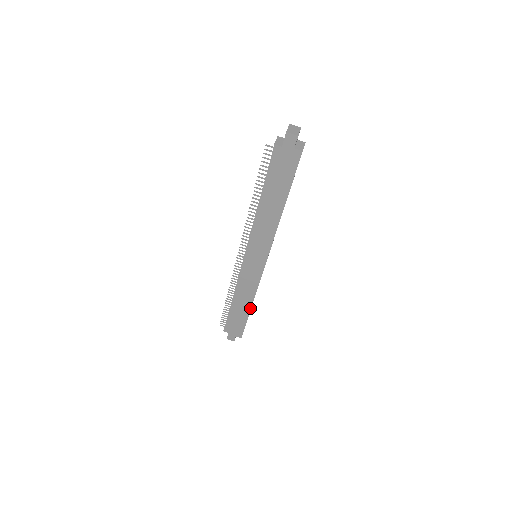
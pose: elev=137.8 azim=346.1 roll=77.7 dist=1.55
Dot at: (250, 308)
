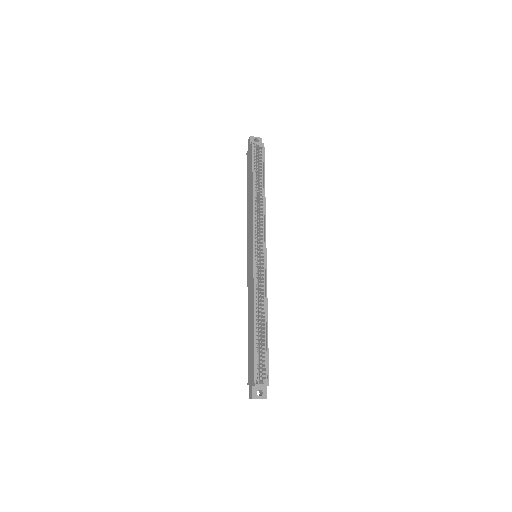
Dot at: (254, 323)
